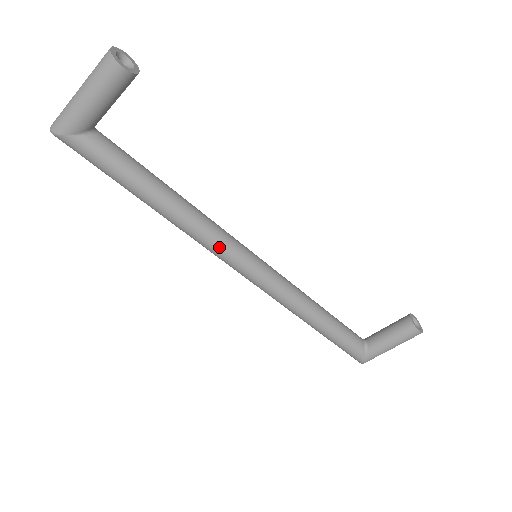
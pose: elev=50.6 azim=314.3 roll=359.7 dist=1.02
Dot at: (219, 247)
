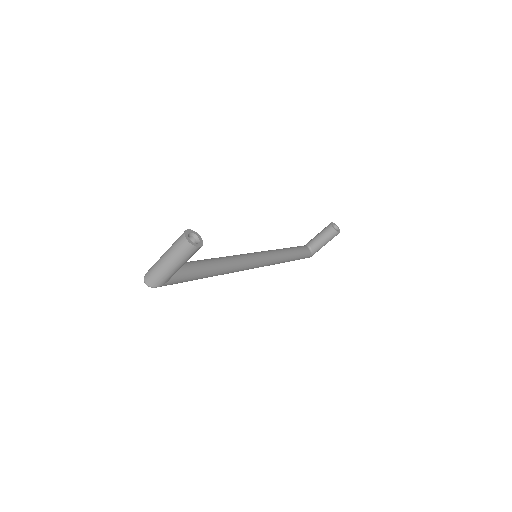
Dot at: (241, 269)
